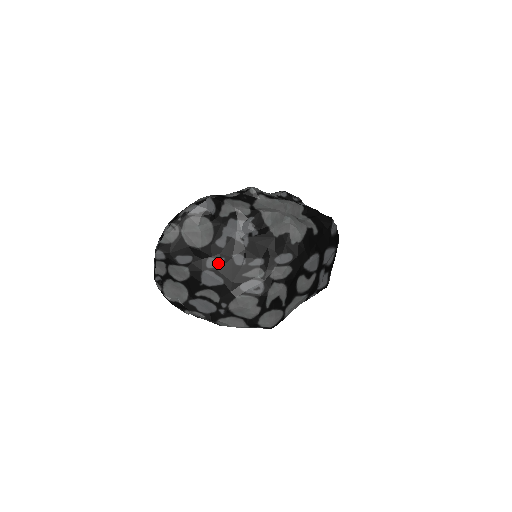
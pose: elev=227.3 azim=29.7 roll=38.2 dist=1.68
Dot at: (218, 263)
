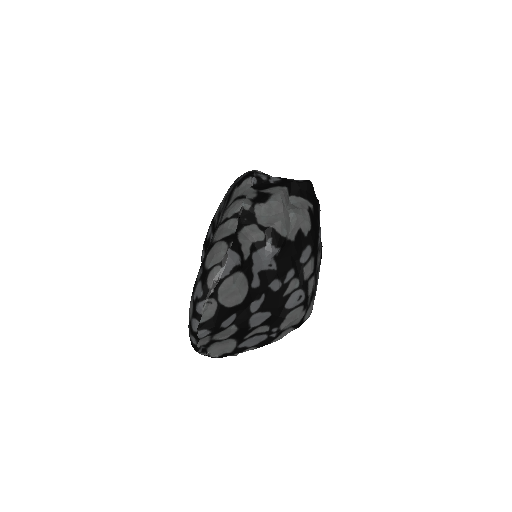
Dot at: (260, 302)
